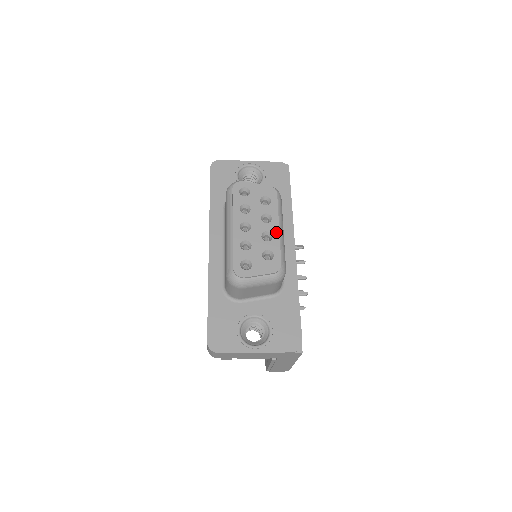
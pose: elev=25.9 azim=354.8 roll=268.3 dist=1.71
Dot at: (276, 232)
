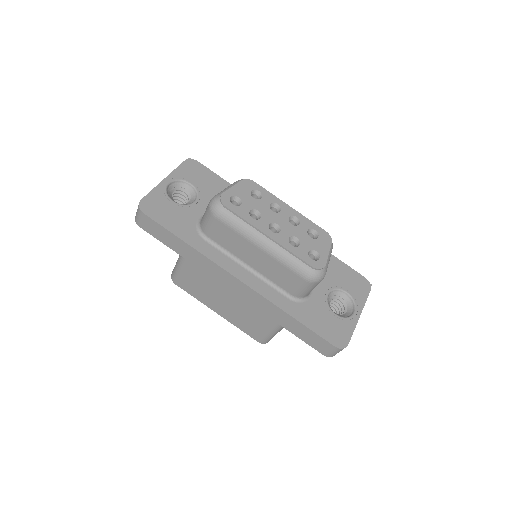
Dot at: (294, 212)
